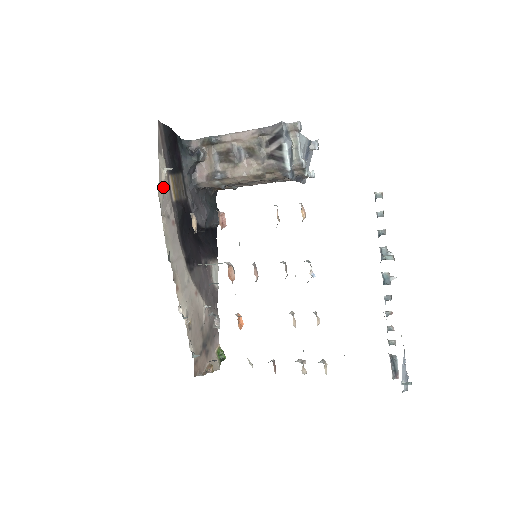
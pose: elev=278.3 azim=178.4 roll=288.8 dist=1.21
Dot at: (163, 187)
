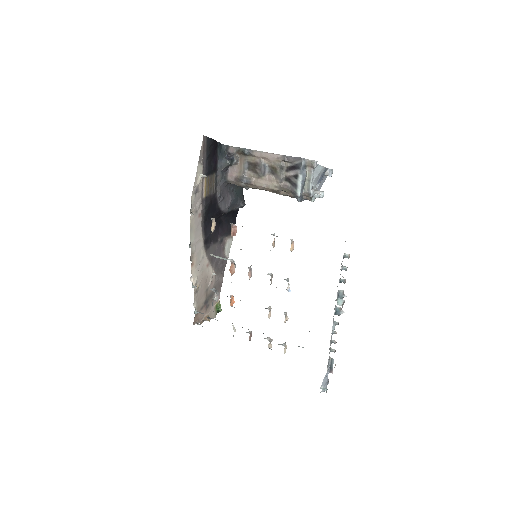
Dot at: (197, 189)
